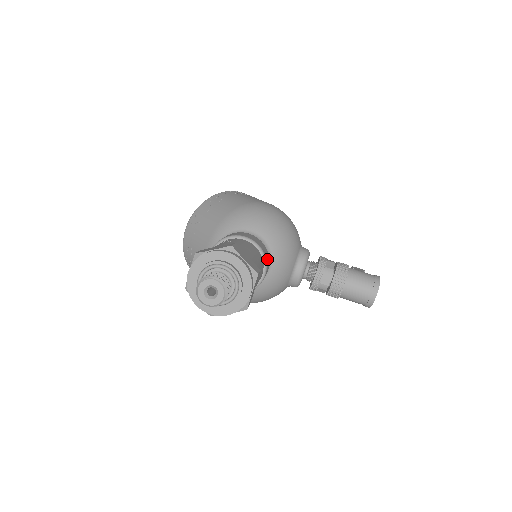
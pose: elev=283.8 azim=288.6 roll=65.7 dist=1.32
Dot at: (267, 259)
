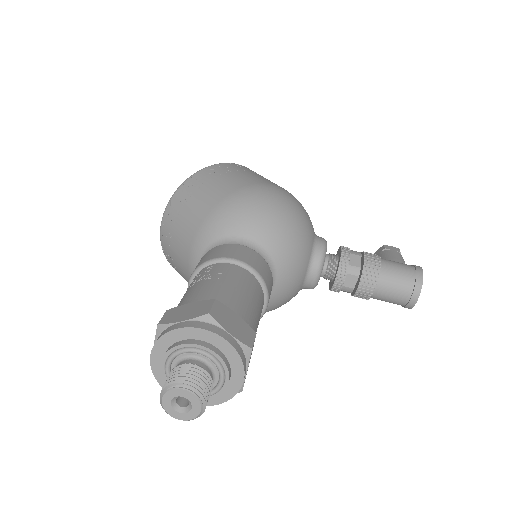
Dot at: (268, 282)
